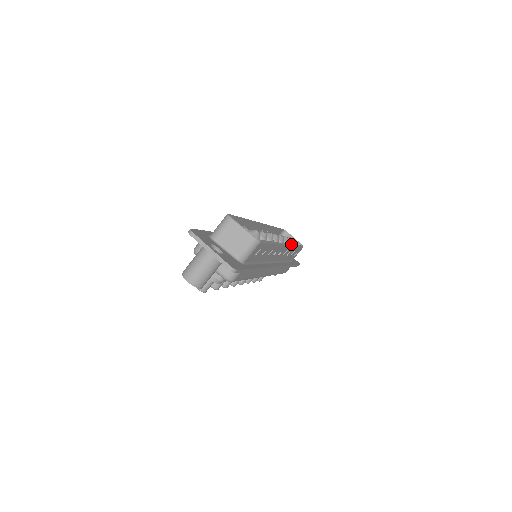
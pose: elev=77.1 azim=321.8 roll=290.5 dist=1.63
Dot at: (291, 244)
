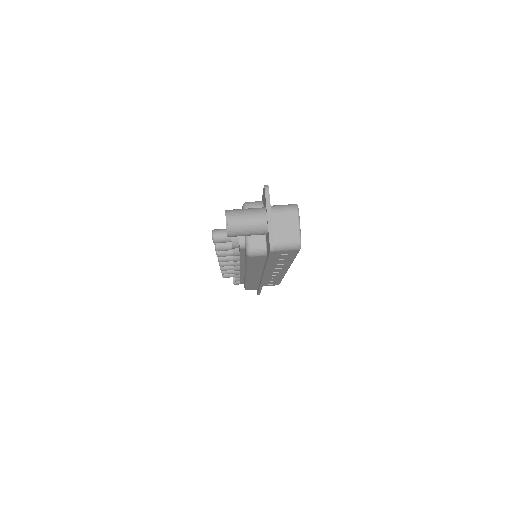
Dot at: occluded
